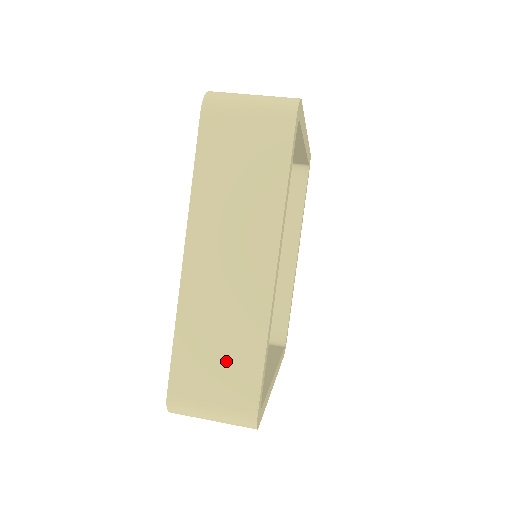
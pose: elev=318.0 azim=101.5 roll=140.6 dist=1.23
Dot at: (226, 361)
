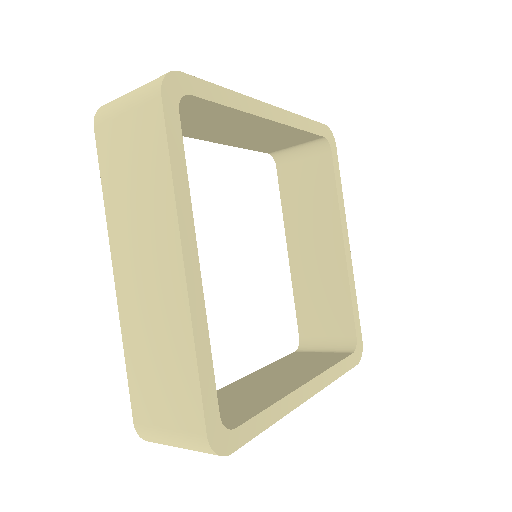
Dot at: occluded
